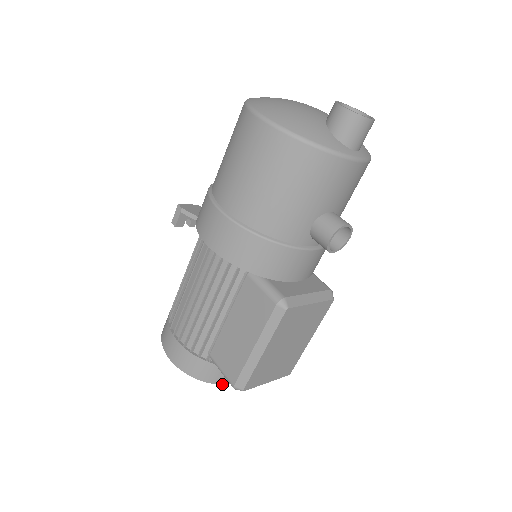
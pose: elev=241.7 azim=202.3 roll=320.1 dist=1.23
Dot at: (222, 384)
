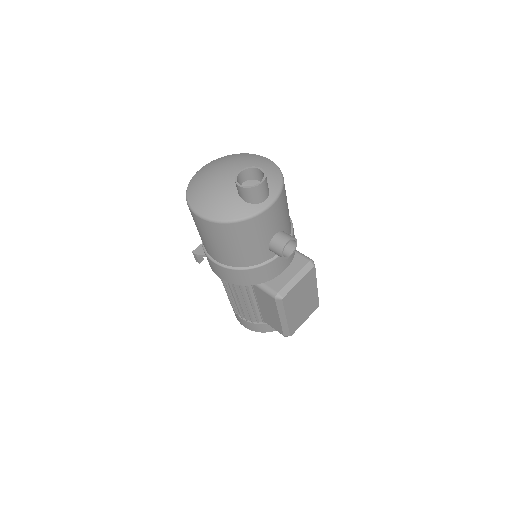
Dot at: occluded
